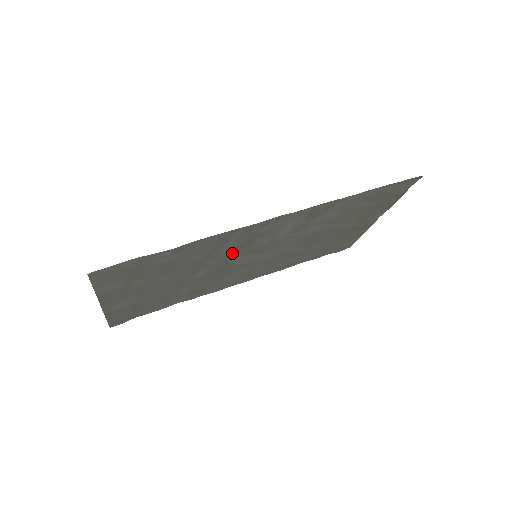
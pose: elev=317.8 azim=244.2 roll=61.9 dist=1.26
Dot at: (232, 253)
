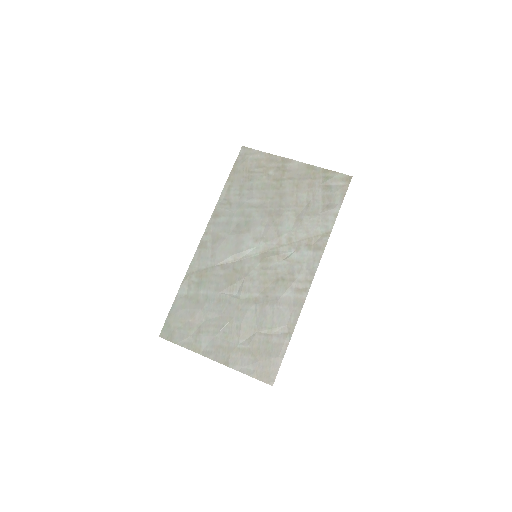
Dot at: (267, 283)
